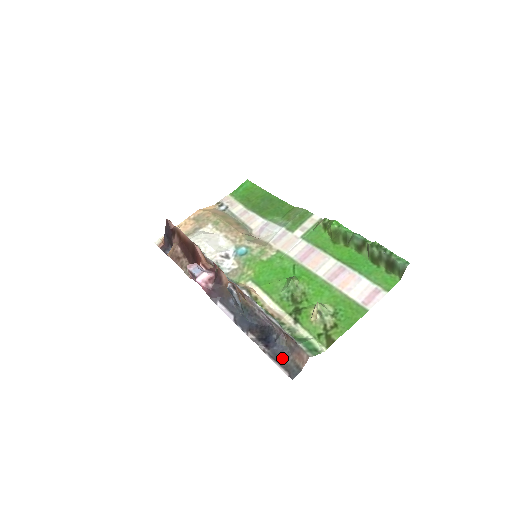
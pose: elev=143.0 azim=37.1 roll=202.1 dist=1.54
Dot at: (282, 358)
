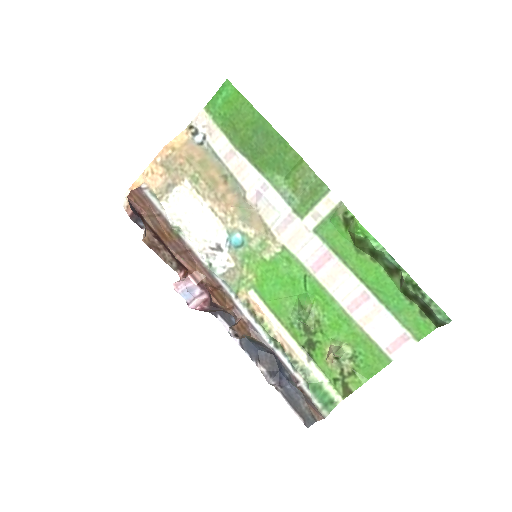
Dot at: (296, 403)
